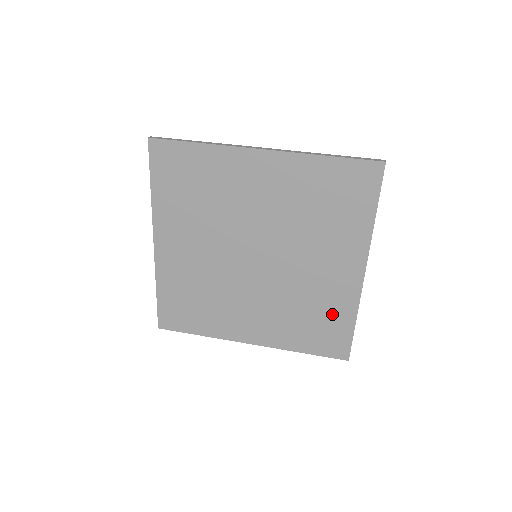
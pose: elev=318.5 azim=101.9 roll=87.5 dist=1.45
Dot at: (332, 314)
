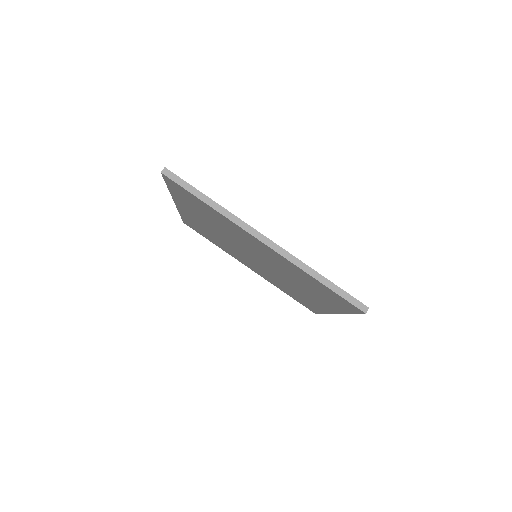
Dot at: (308, 302)
